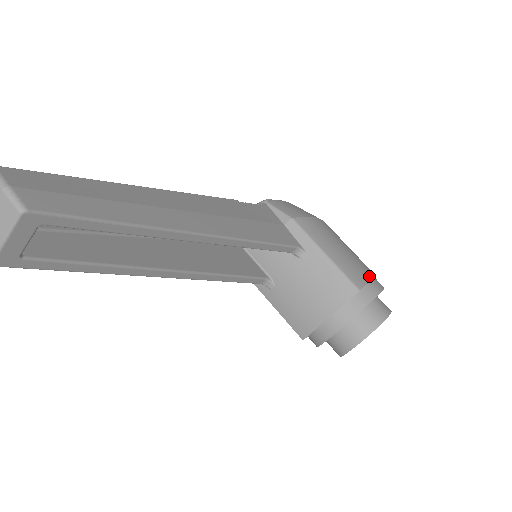
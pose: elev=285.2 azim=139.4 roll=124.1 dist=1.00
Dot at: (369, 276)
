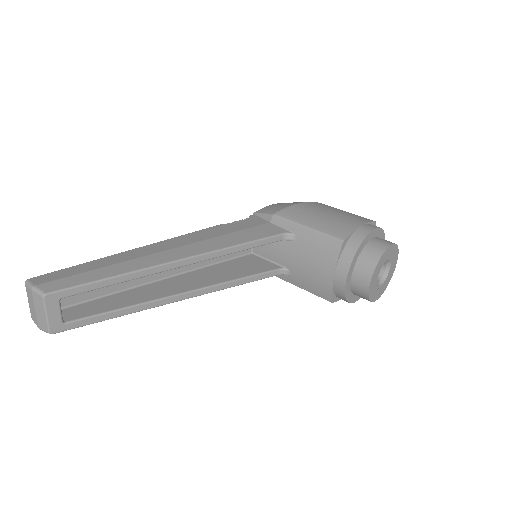
Dot at: (356, 225)
